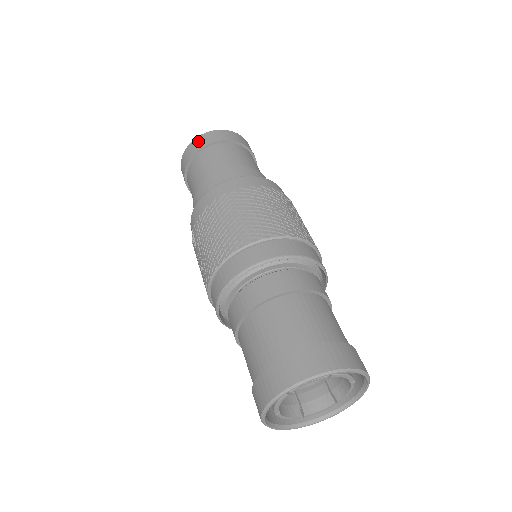
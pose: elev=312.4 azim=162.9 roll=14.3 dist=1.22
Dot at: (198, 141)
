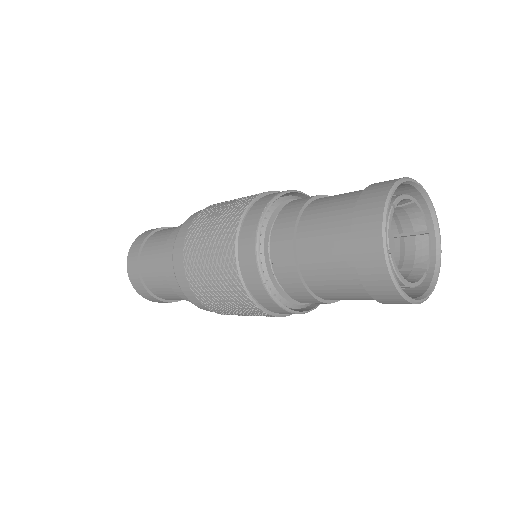
Dot at: (148, 231)
